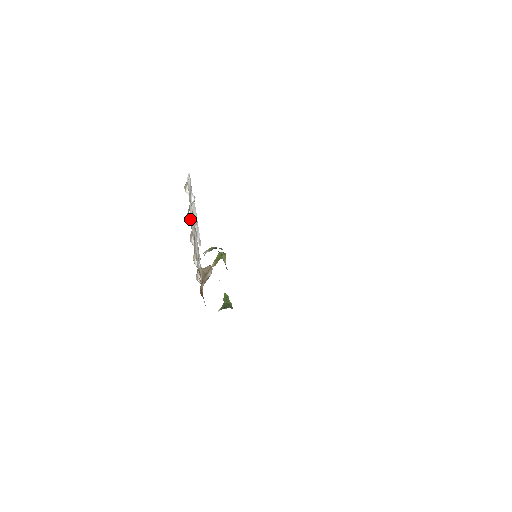
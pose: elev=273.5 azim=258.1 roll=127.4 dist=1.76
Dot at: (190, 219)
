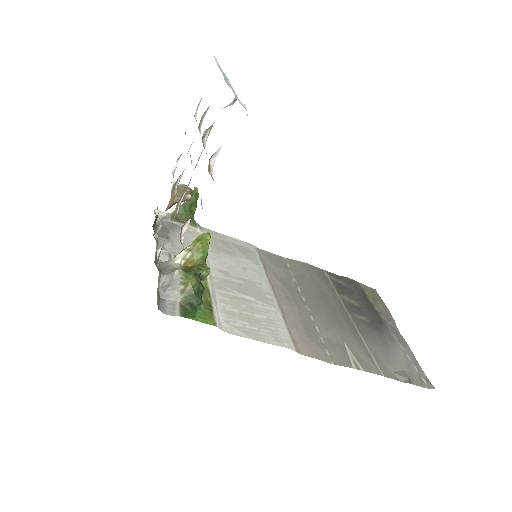
Dot at: (182, 235)
